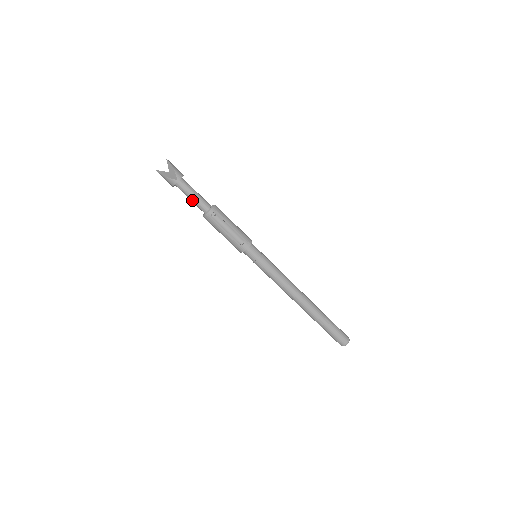
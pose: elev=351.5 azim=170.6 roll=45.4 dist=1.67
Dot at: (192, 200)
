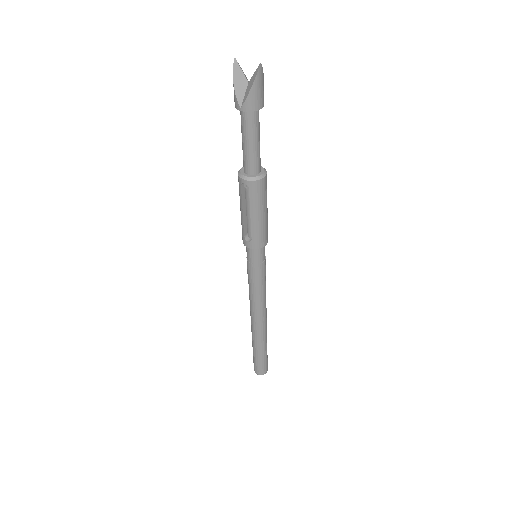
Dot at: (242, 143)
